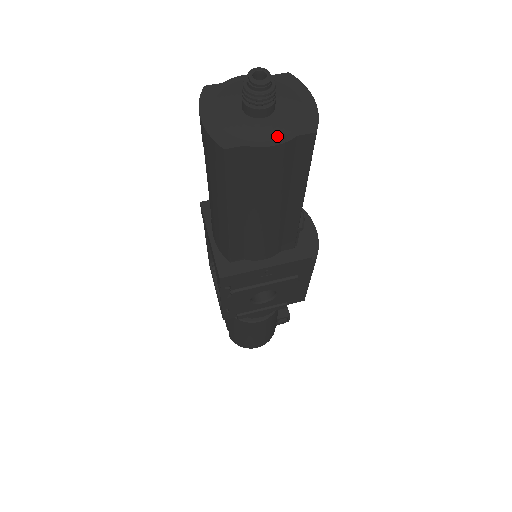
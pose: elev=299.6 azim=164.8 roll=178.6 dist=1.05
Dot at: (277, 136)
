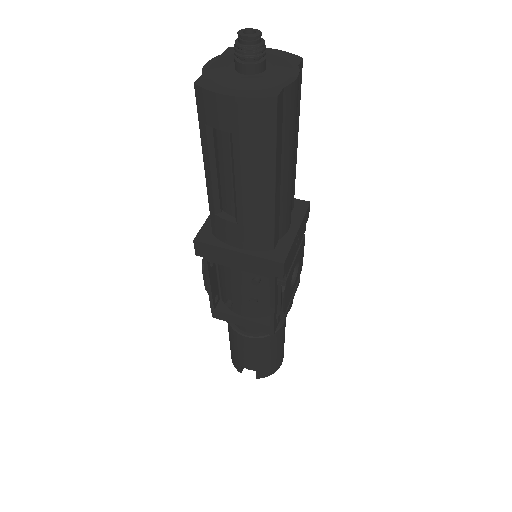
Dot at: (290, 72)
